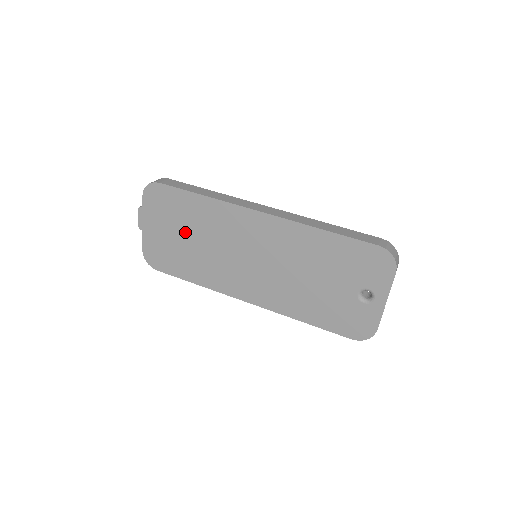
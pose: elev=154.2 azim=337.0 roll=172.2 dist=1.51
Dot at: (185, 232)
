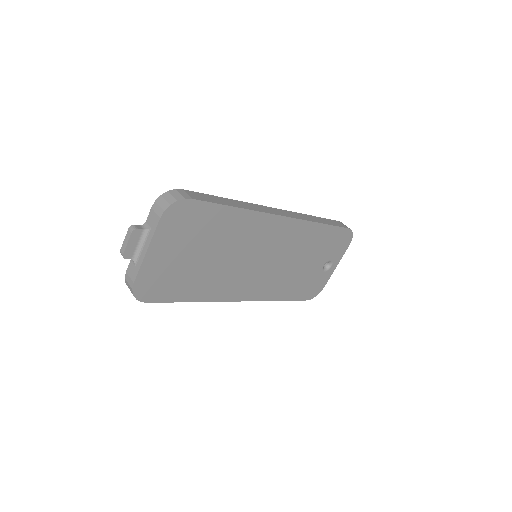
Dot at: (202, 250)
